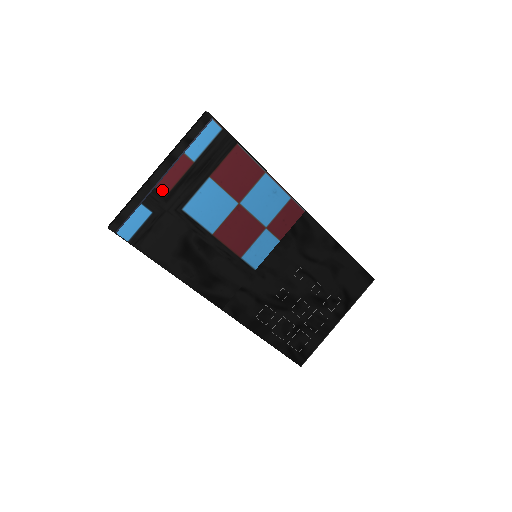
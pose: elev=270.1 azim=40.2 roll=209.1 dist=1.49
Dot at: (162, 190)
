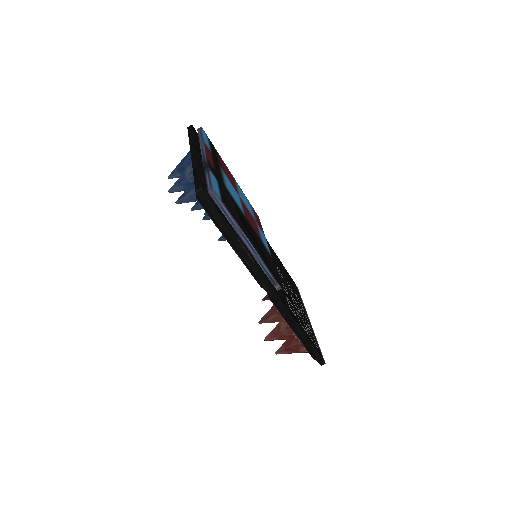
Dot at: (211, 164)
